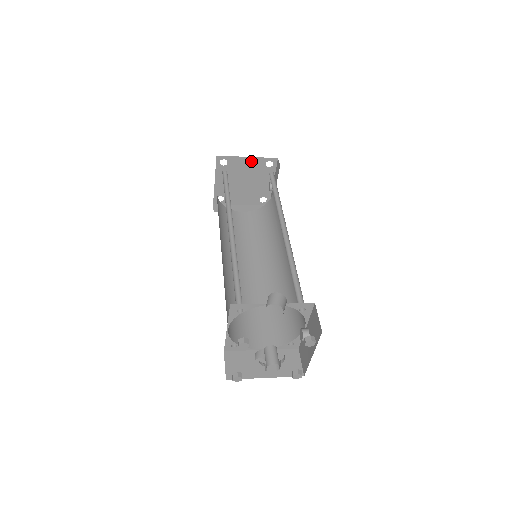
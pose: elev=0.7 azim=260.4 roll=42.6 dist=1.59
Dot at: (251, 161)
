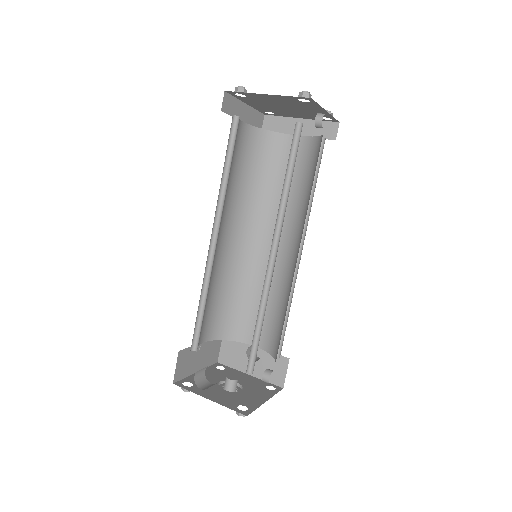
Dot at: (275, 96)
